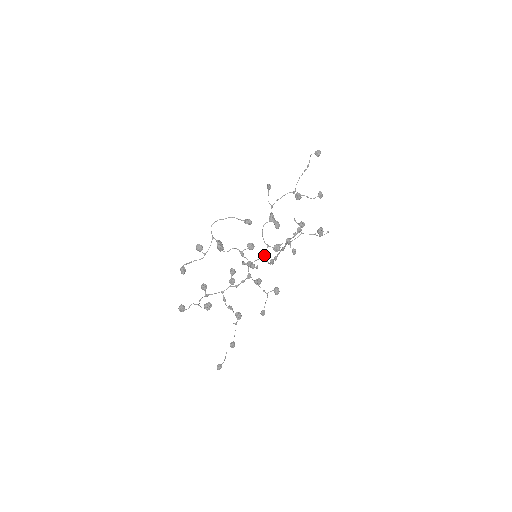
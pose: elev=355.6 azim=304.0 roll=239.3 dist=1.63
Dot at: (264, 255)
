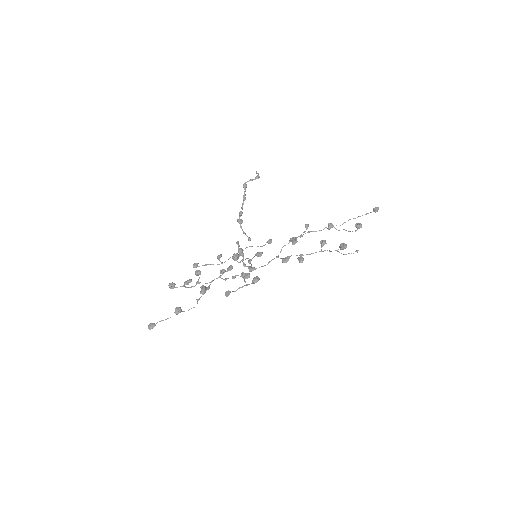
Dot at: (268, 262)
